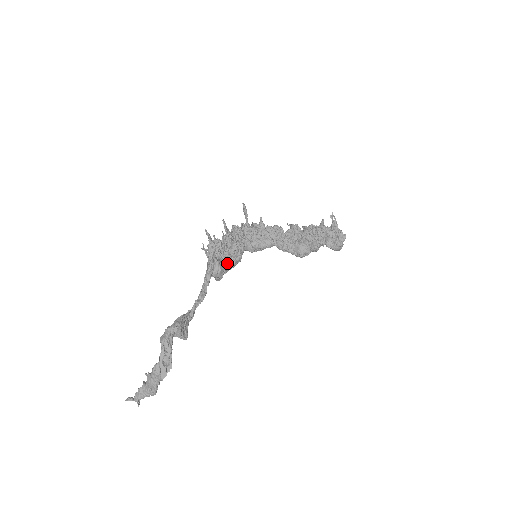
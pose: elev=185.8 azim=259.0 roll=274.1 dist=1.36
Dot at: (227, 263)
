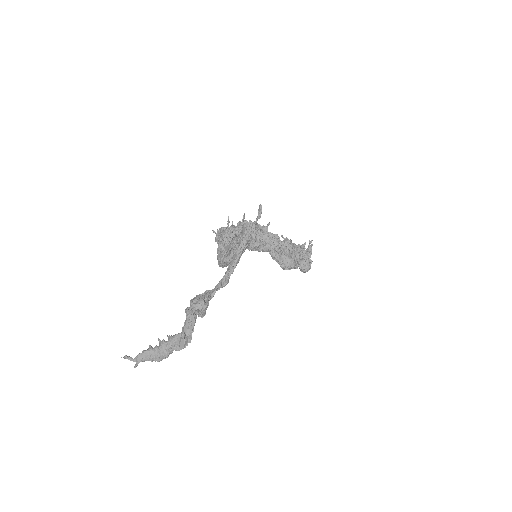
Dot at: occluded
